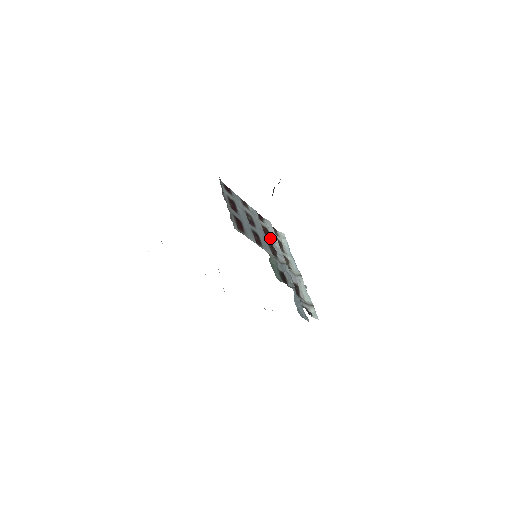
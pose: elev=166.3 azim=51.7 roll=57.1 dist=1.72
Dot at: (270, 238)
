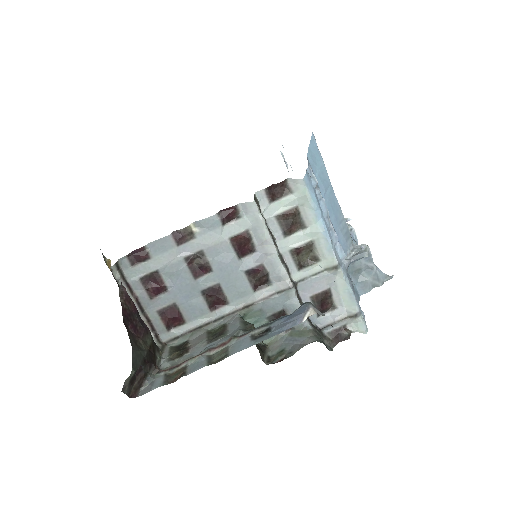
Dot at: (255, 247)
